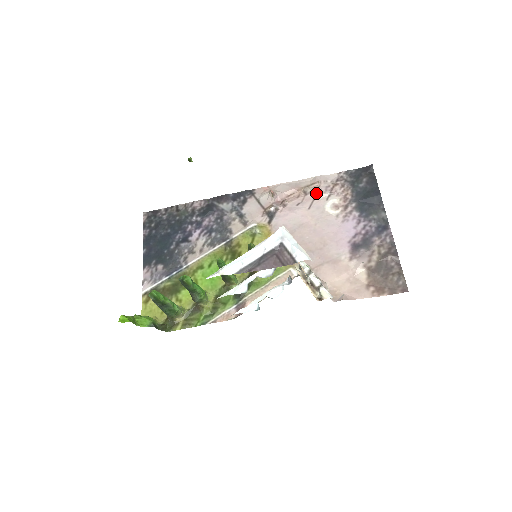
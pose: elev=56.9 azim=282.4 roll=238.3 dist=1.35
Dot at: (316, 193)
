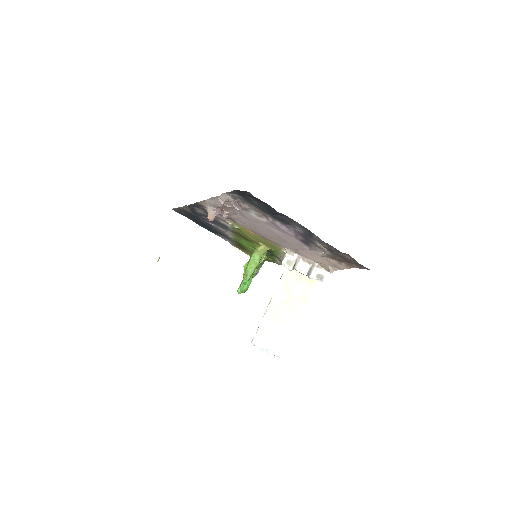
Dot at: (234, 208)
